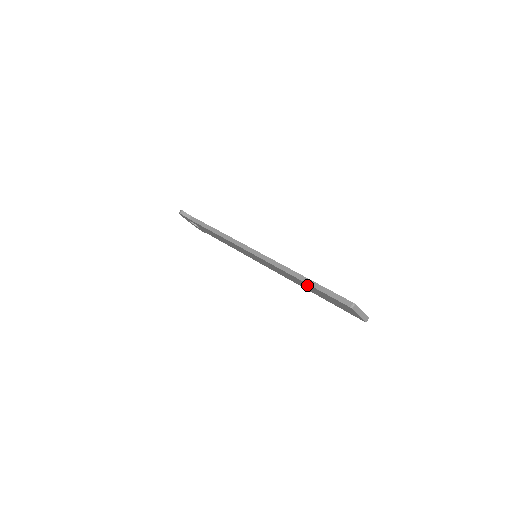
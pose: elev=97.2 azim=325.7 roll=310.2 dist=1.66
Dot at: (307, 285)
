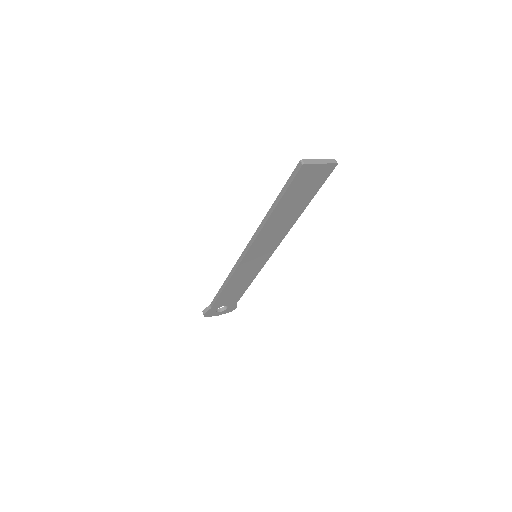
Dot at: (282, 208)
